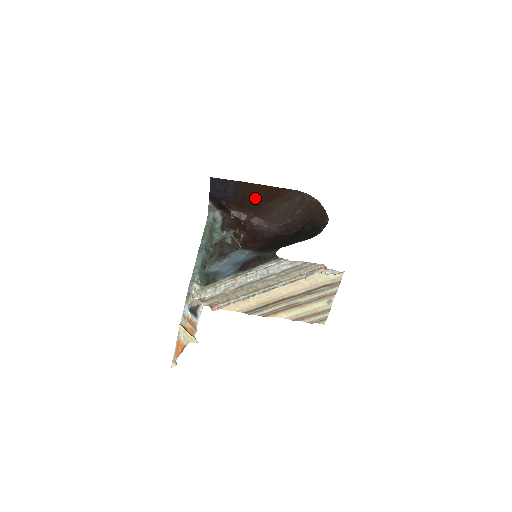
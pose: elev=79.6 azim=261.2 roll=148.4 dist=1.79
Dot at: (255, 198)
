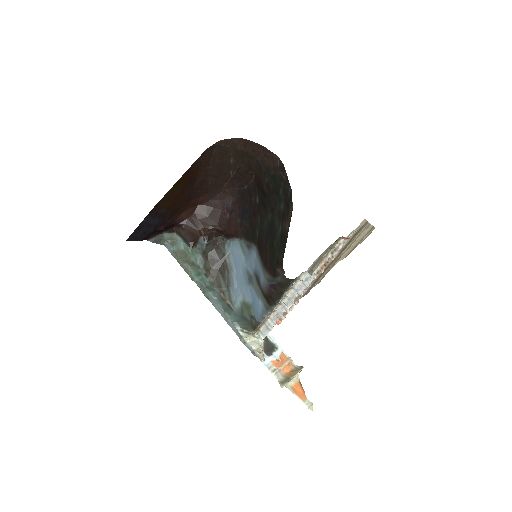
Dot at: (180, 196)
